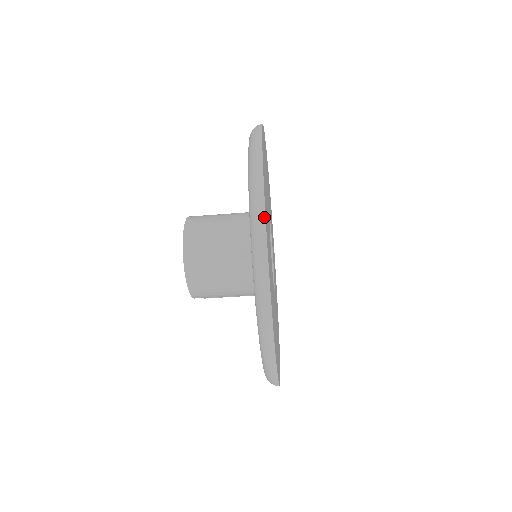
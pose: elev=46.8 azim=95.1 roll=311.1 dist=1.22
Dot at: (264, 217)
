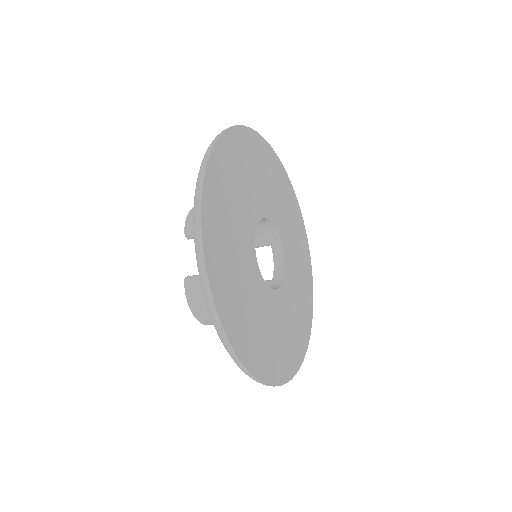
Dot at: occluded
